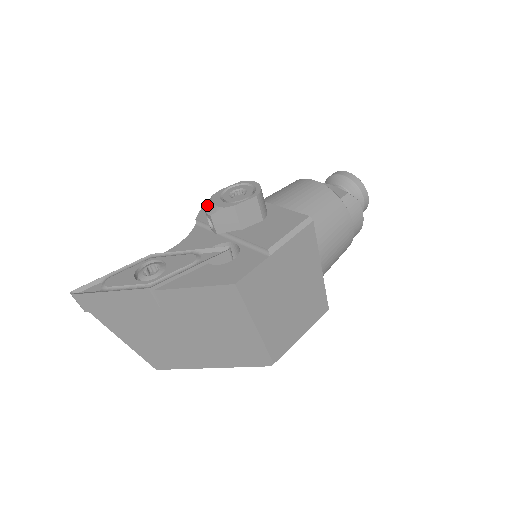
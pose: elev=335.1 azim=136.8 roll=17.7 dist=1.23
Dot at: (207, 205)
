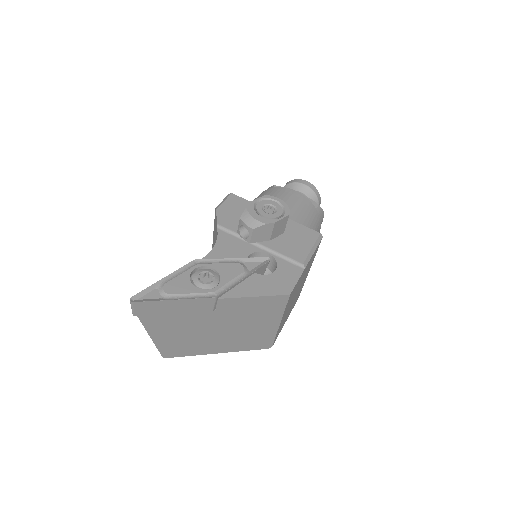
Dot at: (245, 217)
